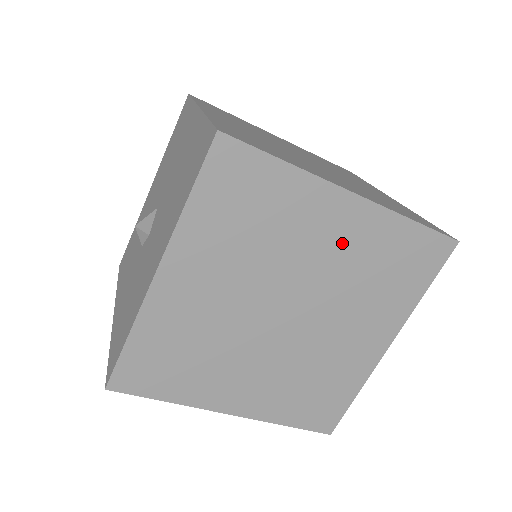
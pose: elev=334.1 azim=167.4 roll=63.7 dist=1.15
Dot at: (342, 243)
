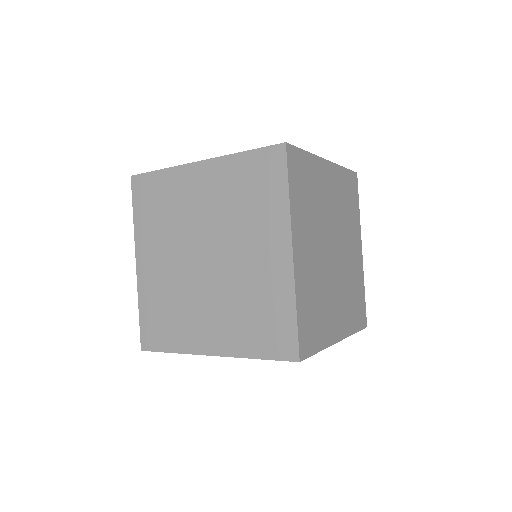
Dot at: (354, 260)
